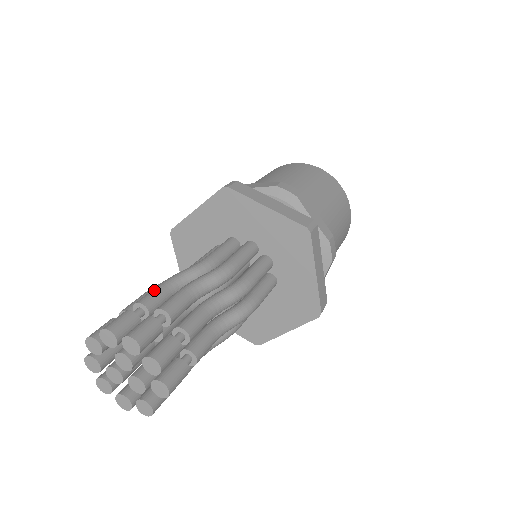
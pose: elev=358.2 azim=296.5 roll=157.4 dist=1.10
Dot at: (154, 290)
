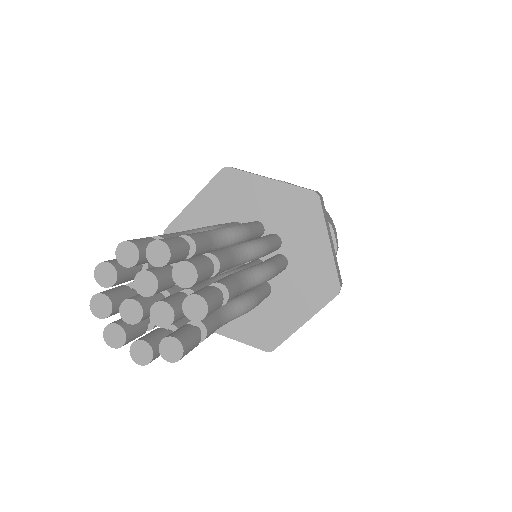
Dot at: occluded
